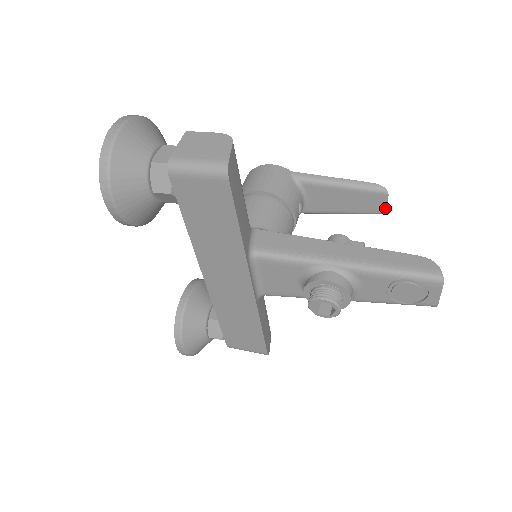
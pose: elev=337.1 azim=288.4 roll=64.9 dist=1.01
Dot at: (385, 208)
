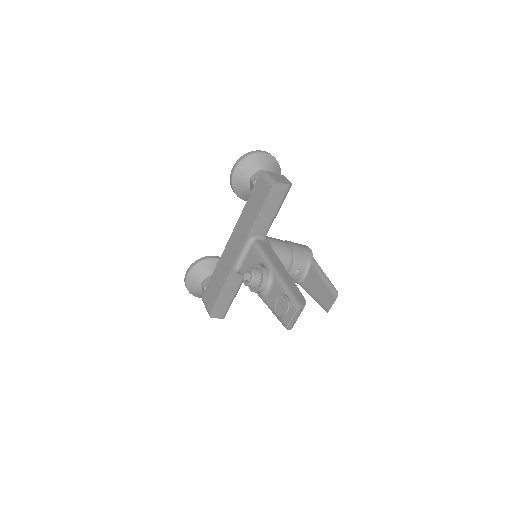
Dot at: (330, 308)
